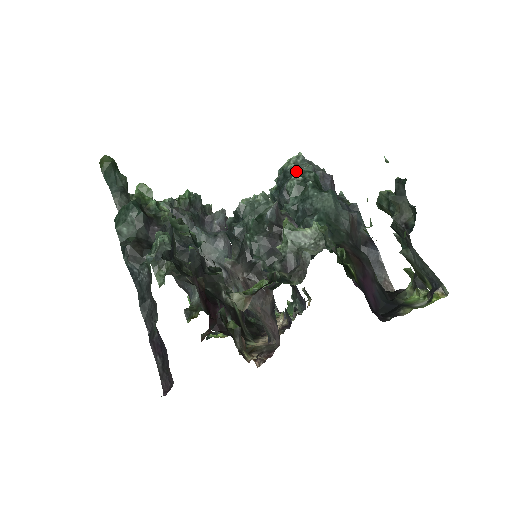
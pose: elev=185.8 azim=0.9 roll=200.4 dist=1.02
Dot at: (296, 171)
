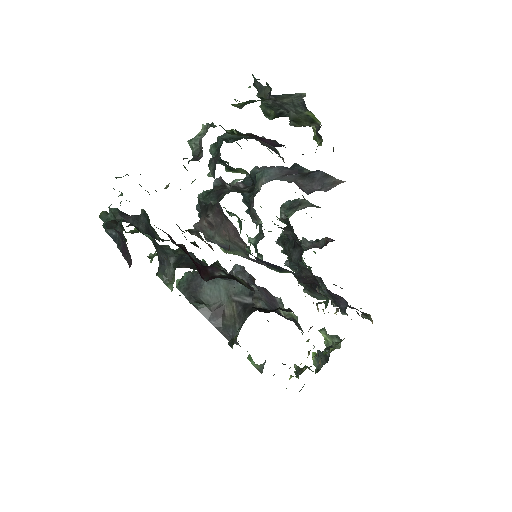
Dot at: occluded
